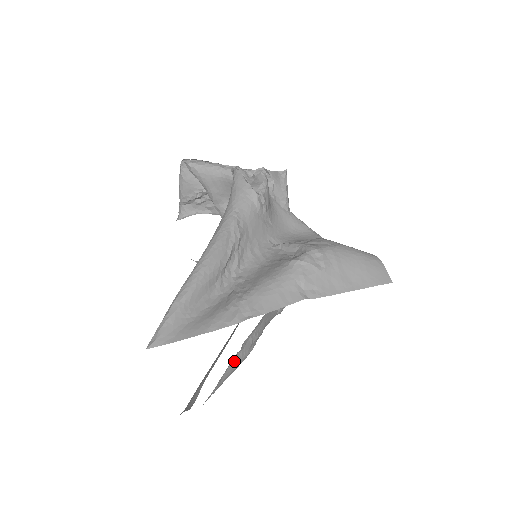
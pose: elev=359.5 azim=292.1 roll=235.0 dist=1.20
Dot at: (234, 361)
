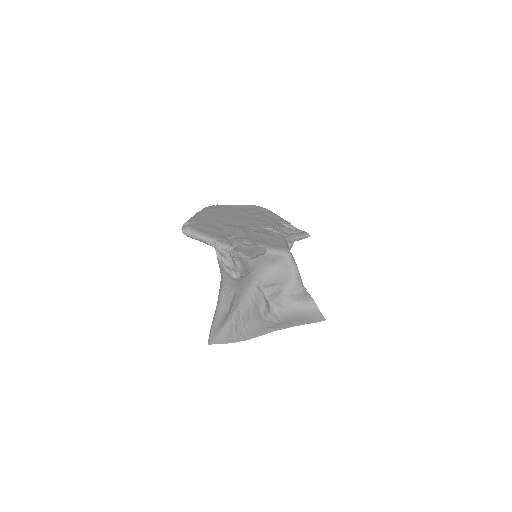
Dot at: occluded
